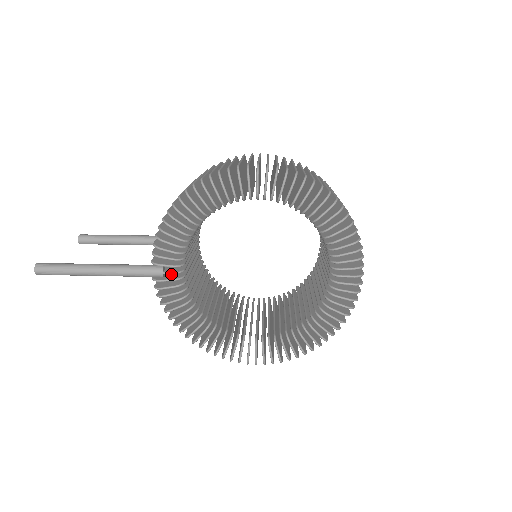
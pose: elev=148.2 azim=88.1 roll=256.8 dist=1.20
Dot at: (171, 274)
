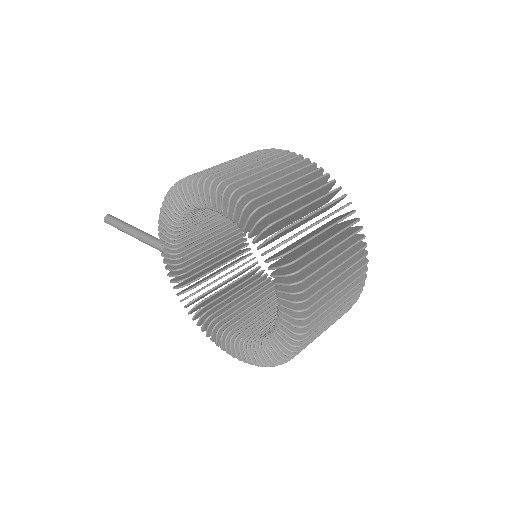
Dot at: occluded
